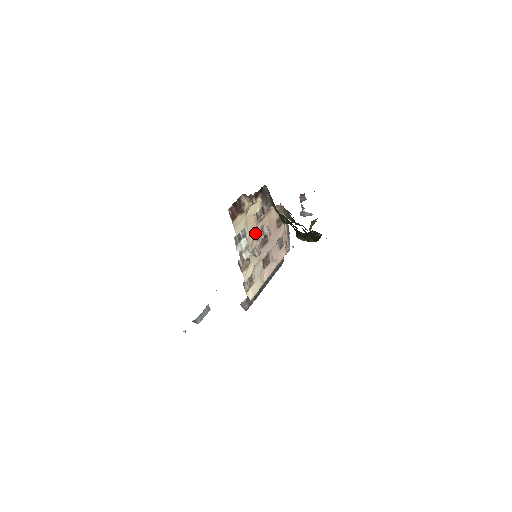
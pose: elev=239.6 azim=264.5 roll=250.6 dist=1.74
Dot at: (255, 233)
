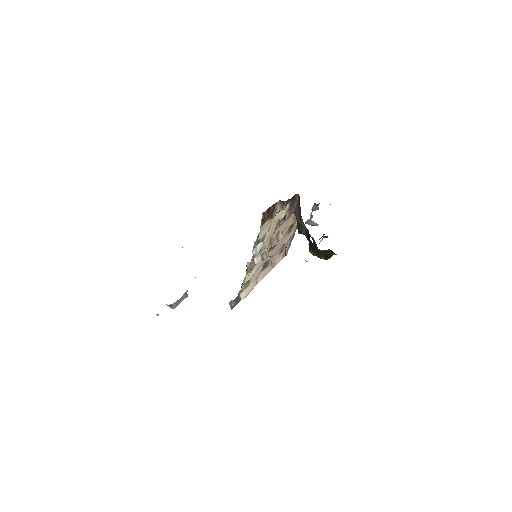
Dot at: (271, 238)
